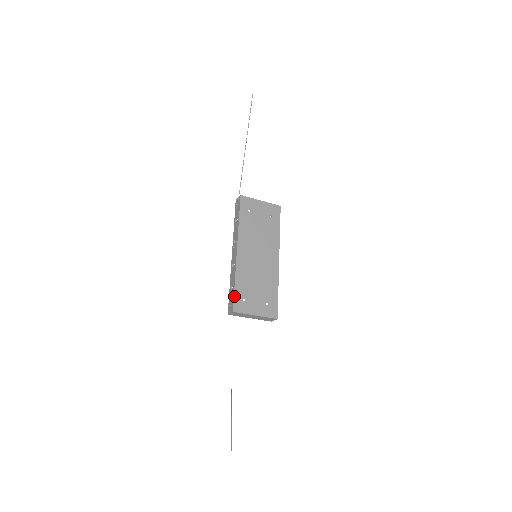
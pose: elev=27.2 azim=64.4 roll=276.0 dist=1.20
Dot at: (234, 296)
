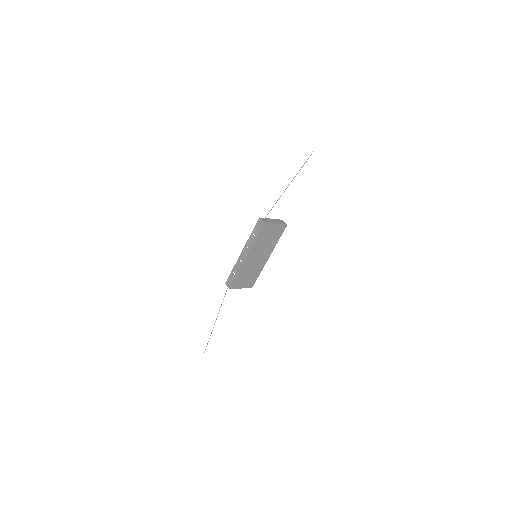
Dot at: (233, 281)
